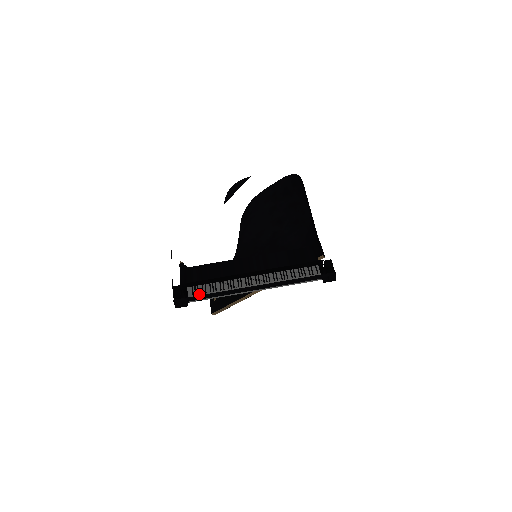
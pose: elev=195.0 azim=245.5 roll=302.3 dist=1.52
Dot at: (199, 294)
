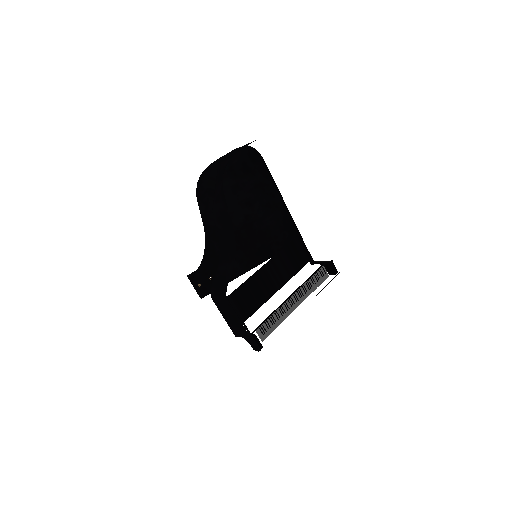
Dot at: (267, 332)
